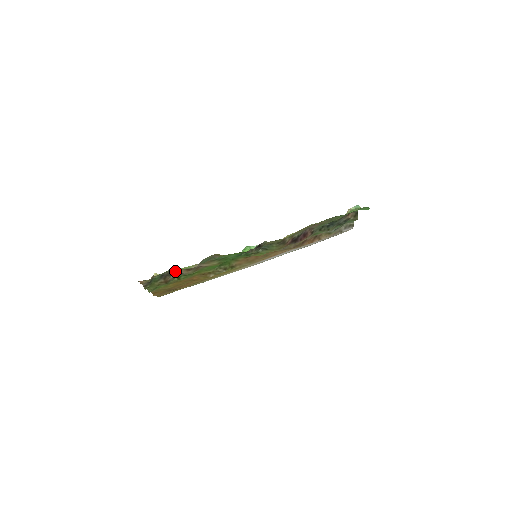
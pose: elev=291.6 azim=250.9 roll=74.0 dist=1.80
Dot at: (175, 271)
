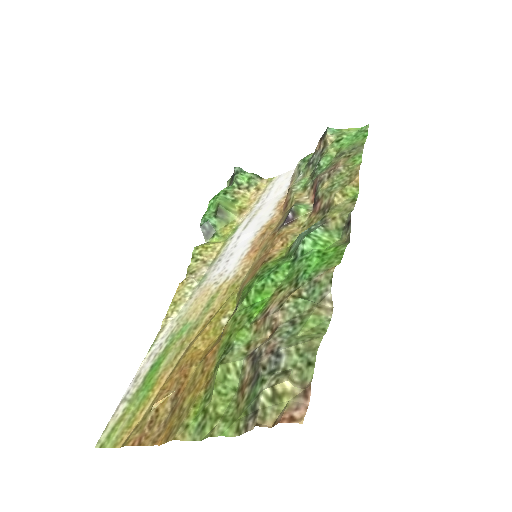
Dot at: (260, 352)
